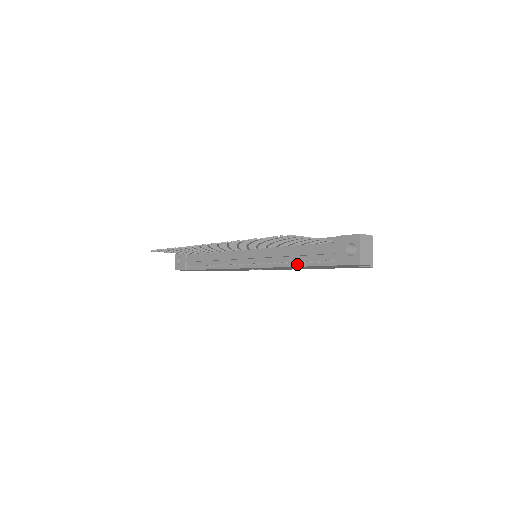
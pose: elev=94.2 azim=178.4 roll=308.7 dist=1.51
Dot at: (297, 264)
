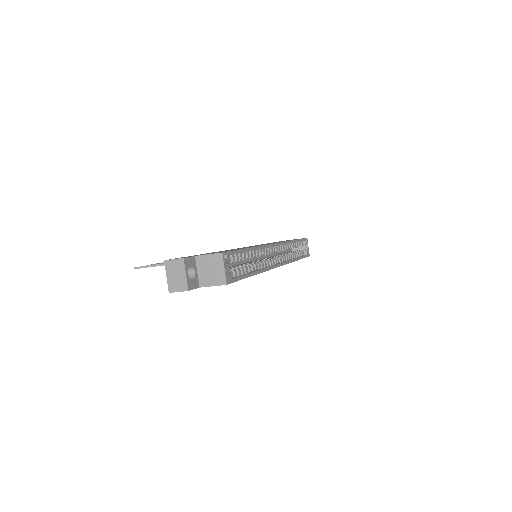
Dot at: occluded
